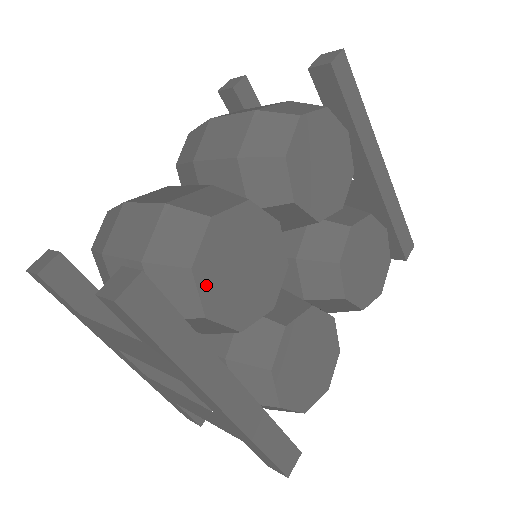
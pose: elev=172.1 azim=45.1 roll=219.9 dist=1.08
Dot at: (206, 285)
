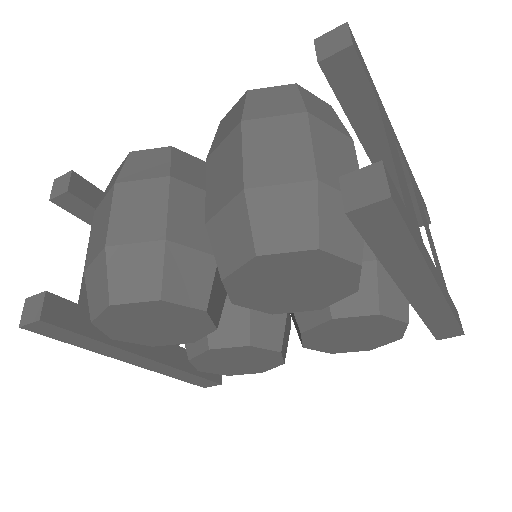
Dot at: (109, 329)
